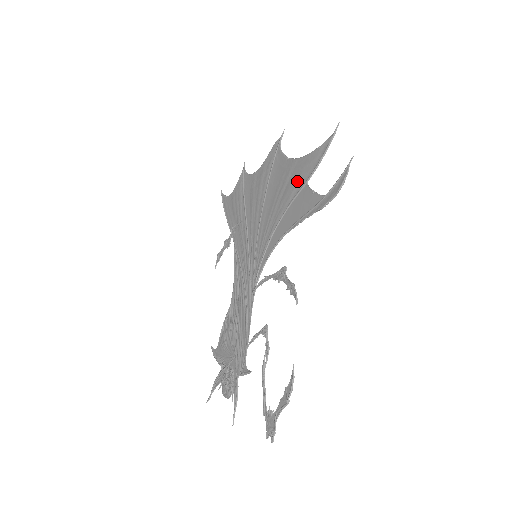
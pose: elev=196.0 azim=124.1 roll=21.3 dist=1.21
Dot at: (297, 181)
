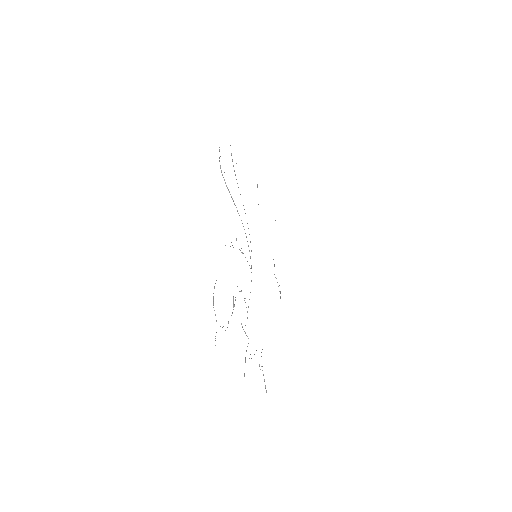
Dot at: occluded
